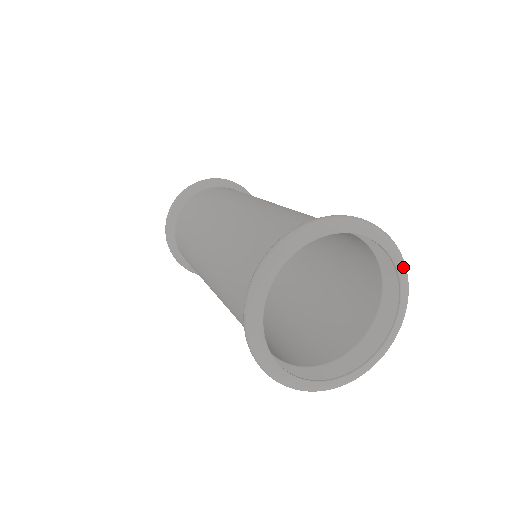
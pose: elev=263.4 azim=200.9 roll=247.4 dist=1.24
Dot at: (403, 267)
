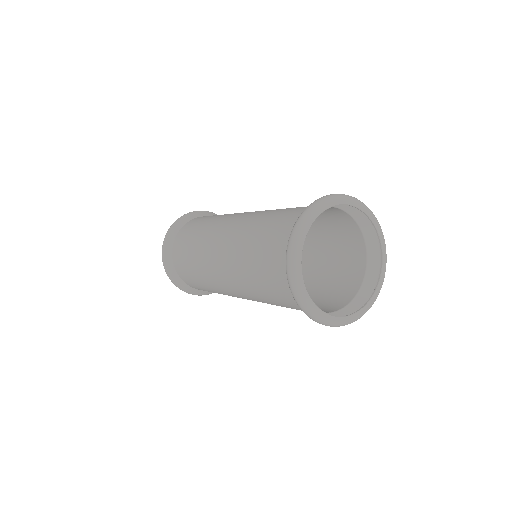
Dot at: (361, 204)
